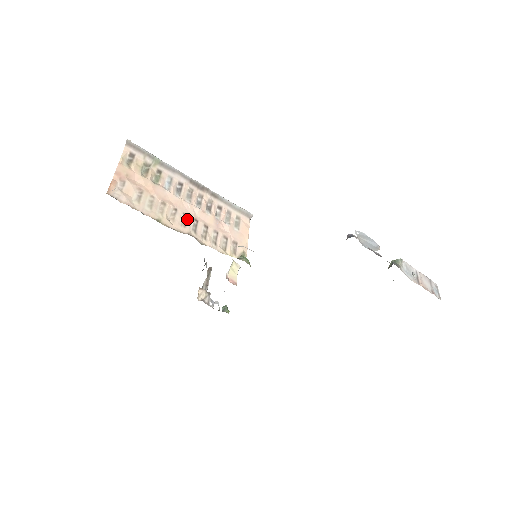
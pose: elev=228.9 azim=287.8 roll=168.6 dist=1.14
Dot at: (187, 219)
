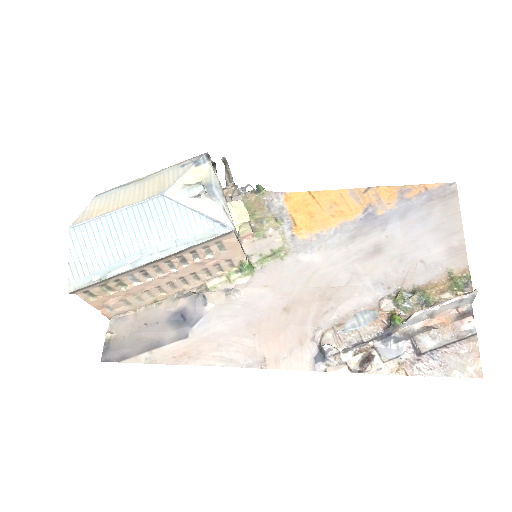
Dot at: (173, 283)
